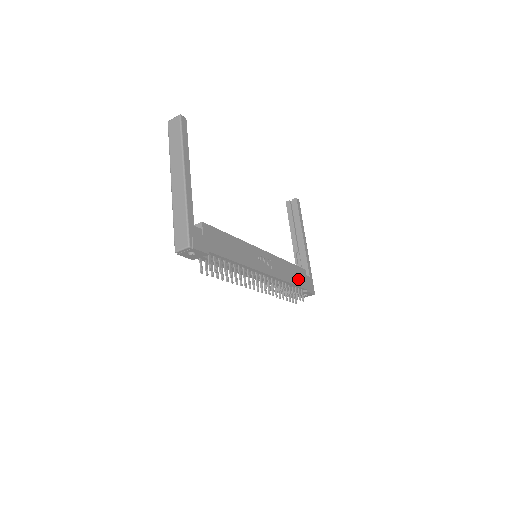
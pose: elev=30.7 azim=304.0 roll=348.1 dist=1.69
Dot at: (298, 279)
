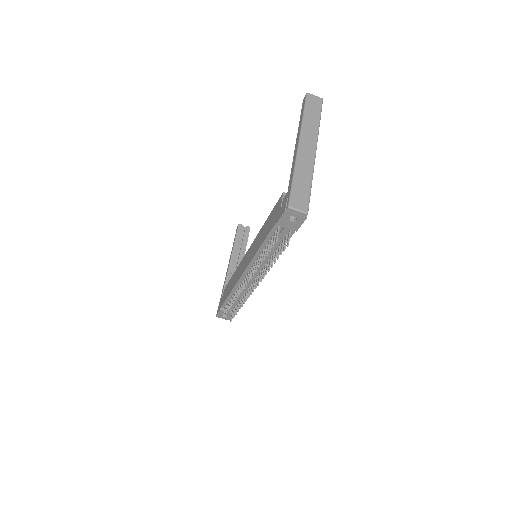
Dot at: occluded
